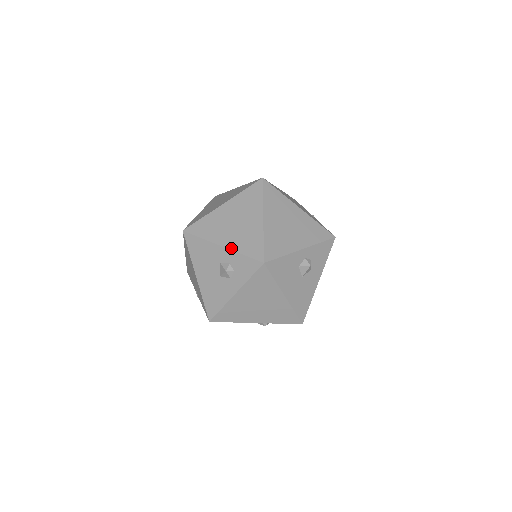
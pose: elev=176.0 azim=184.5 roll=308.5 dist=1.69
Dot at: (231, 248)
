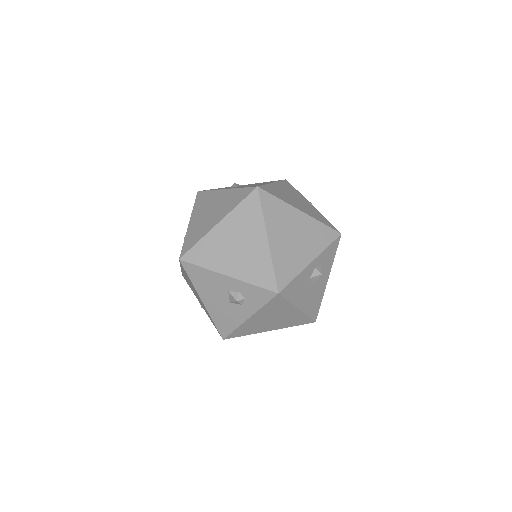
Dot at: (239, 278)
